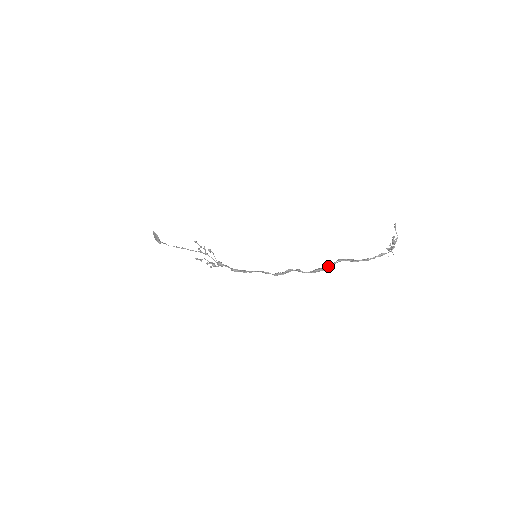
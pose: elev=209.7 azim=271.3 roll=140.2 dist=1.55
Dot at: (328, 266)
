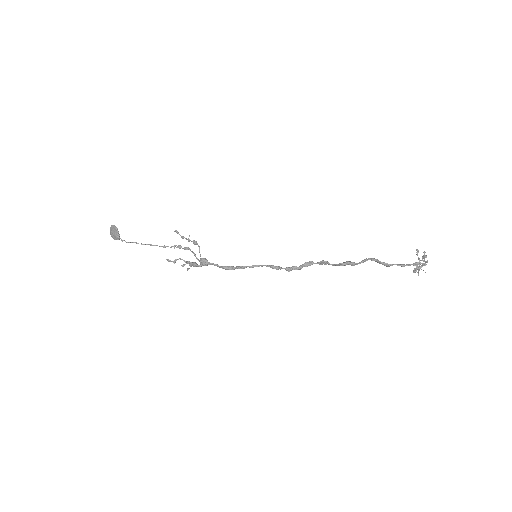
Dot at: occluded
